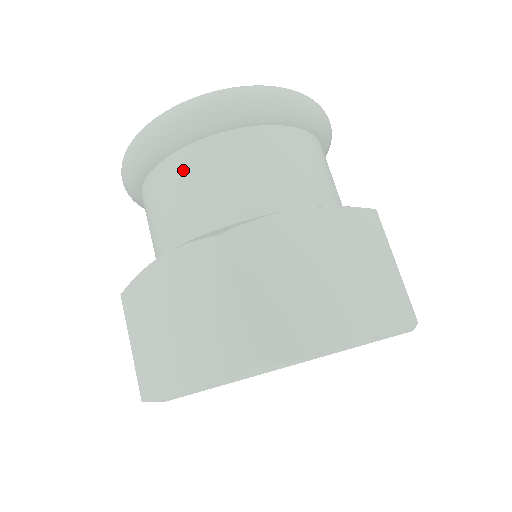
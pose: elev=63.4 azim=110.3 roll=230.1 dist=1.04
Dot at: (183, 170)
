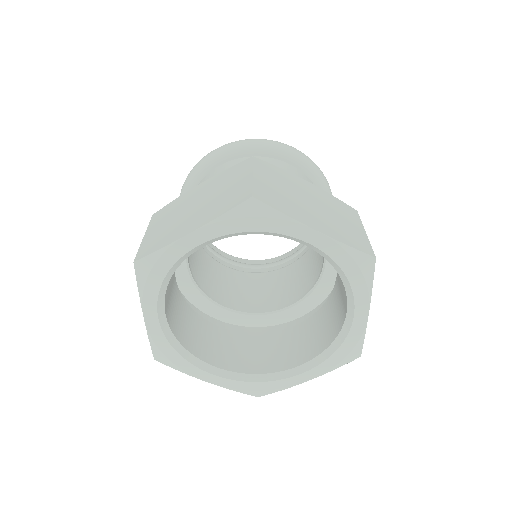
Dot at: occluded
